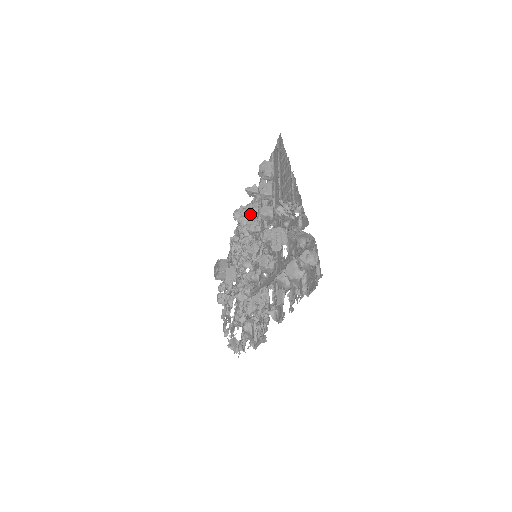
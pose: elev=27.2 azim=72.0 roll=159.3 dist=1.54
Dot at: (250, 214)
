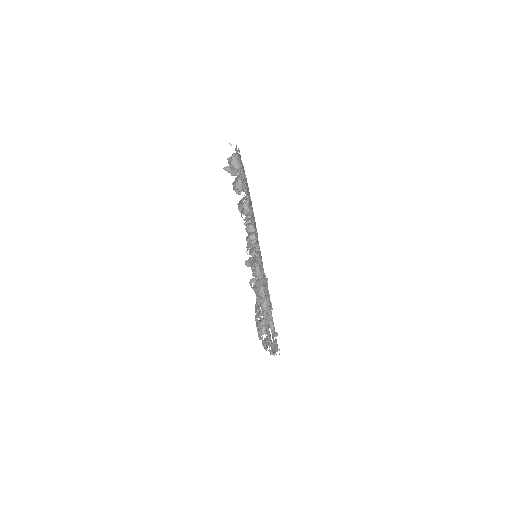
Dot at: occluded
